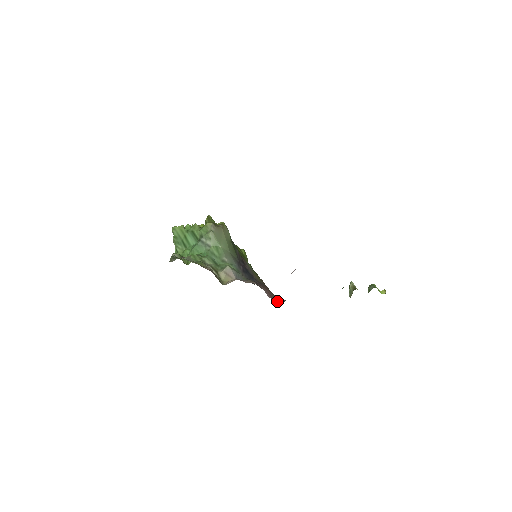
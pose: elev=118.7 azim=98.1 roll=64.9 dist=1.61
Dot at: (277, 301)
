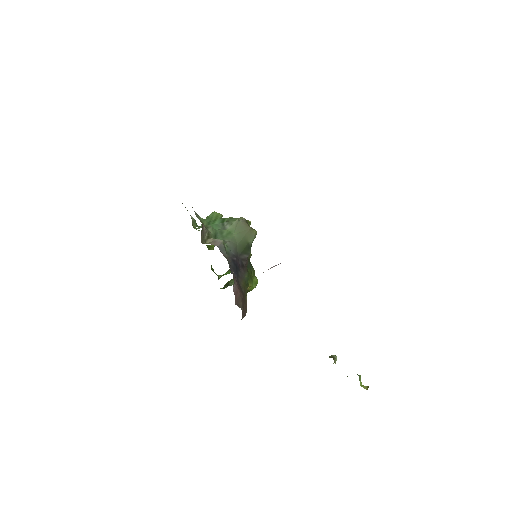
Dot at: (239, 305)
